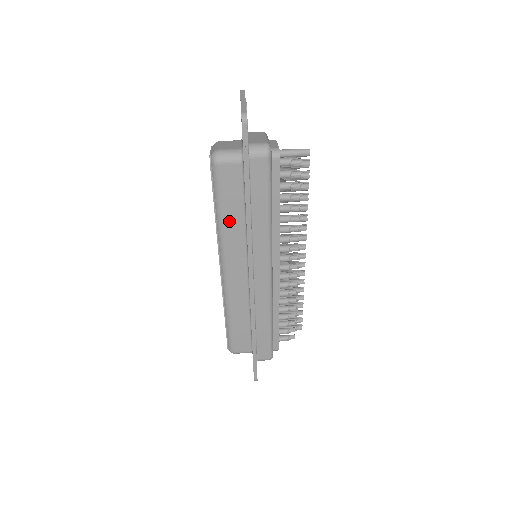
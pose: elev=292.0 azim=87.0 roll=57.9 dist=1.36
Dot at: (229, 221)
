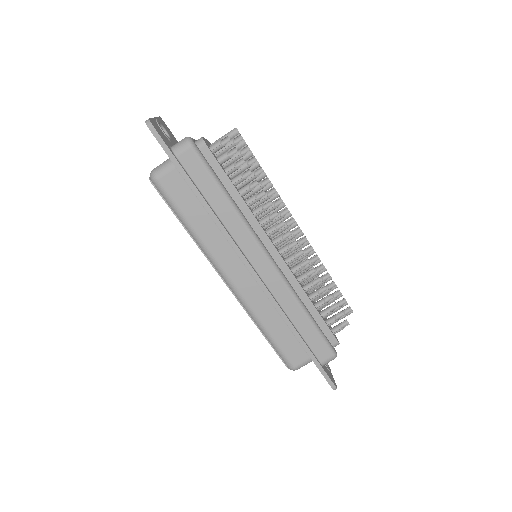
Dot at: (200, 228)
